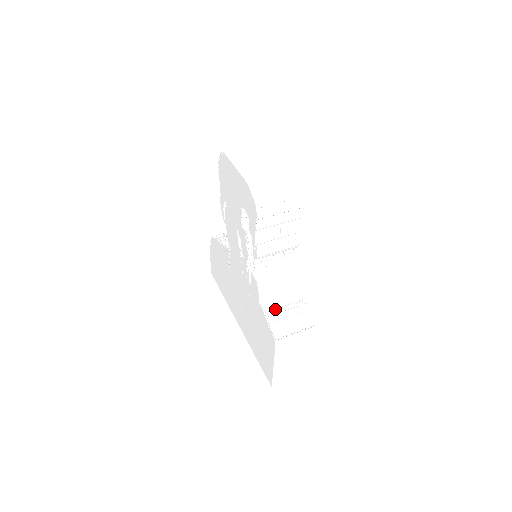
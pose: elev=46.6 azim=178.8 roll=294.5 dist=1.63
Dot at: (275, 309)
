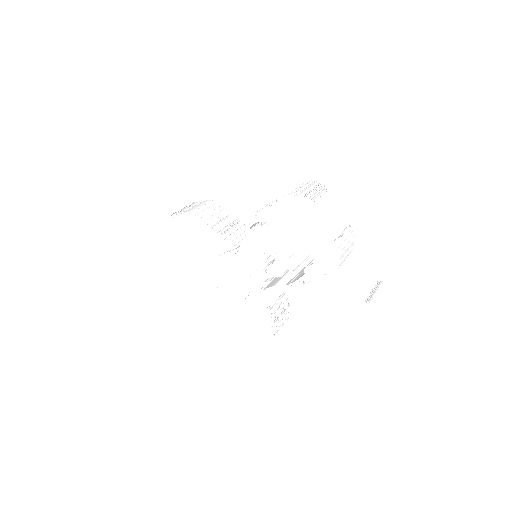
Dot at: (275, 310)
